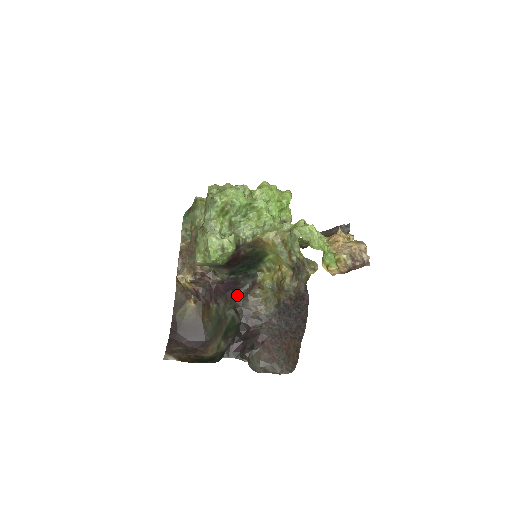
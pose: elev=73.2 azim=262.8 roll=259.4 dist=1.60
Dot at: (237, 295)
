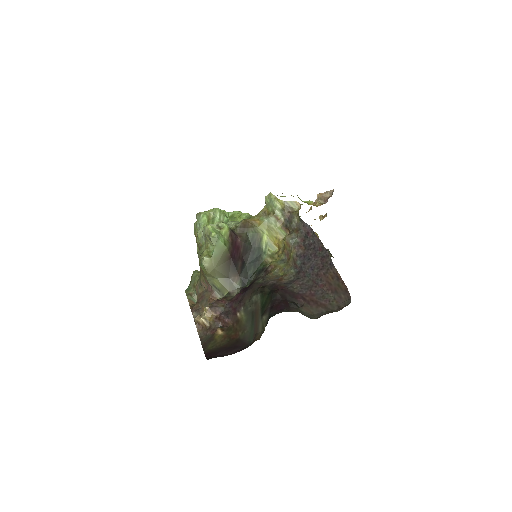
Dot at: (256, 283)
